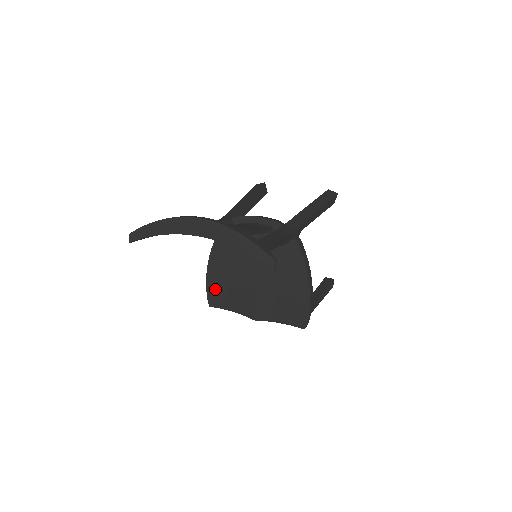
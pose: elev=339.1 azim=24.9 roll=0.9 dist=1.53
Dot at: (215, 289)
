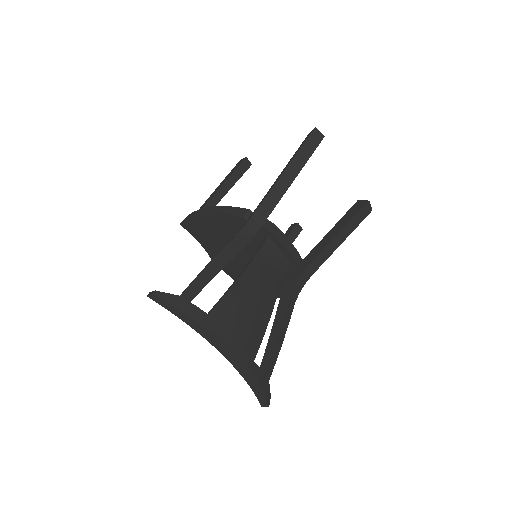
Dot at: (196, 226)
